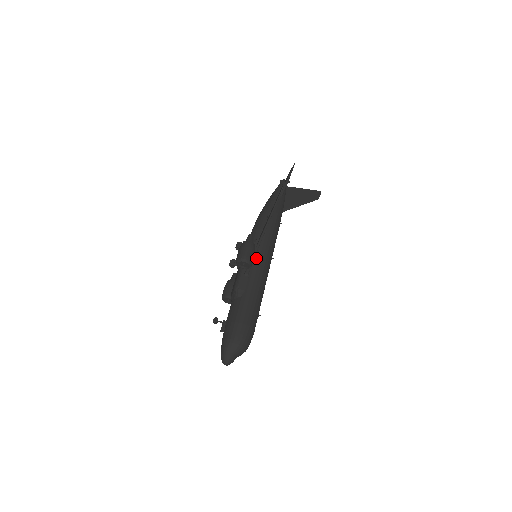
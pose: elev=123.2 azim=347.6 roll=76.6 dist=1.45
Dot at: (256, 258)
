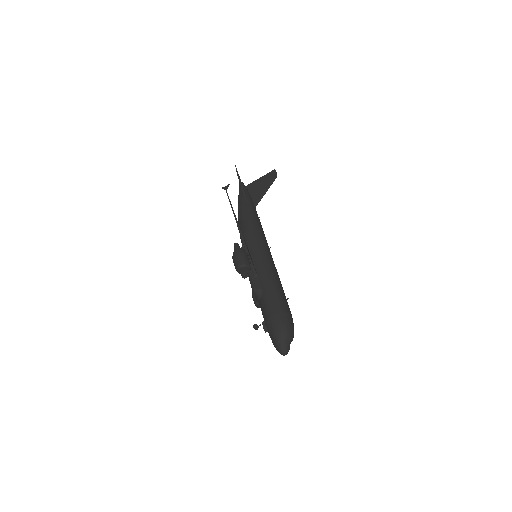
Dot at: (255, 258)
